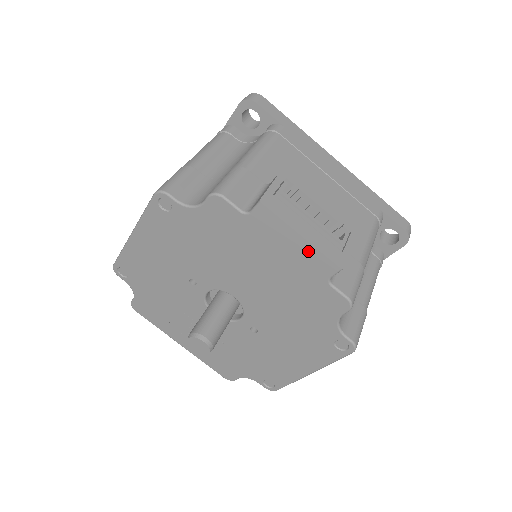
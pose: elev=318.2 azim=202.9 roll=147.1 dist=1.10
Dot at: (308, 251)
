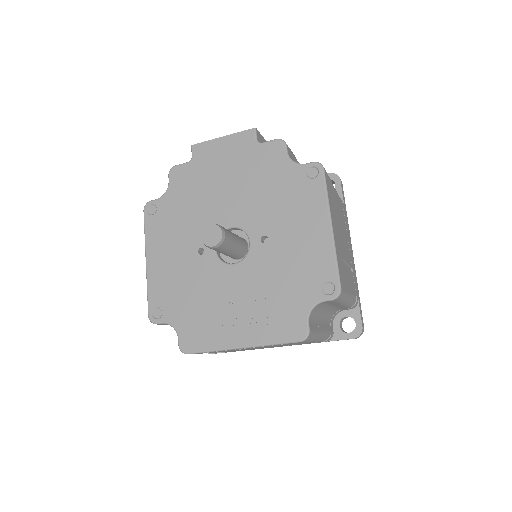
Dot at: (232, 140)
